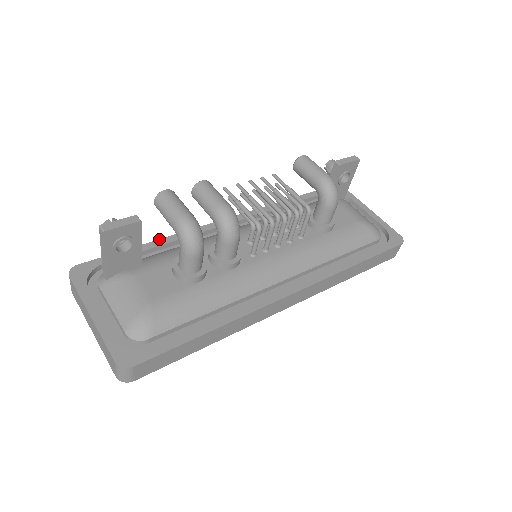
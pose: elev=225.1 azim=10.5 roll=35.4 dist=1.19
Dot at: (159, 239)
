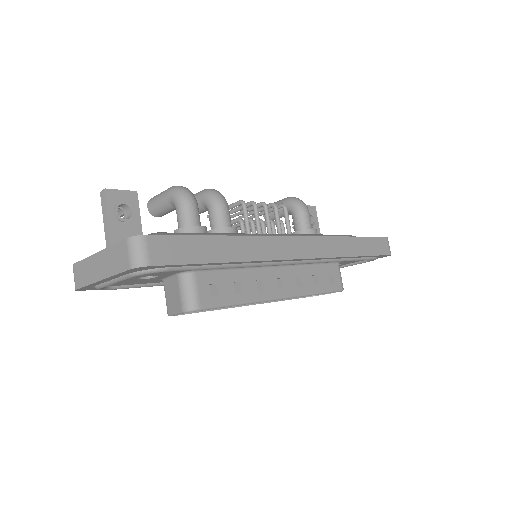
Dot at: occluded
